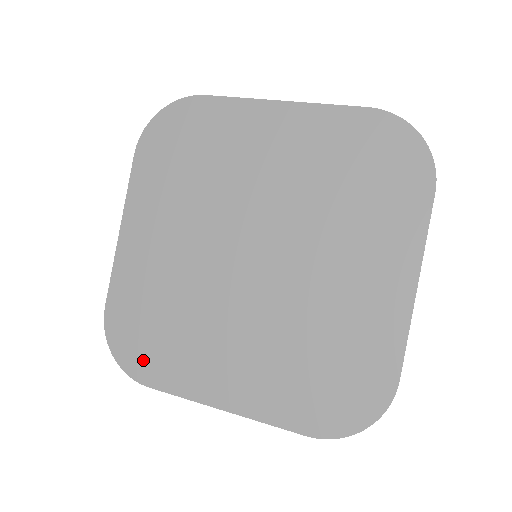
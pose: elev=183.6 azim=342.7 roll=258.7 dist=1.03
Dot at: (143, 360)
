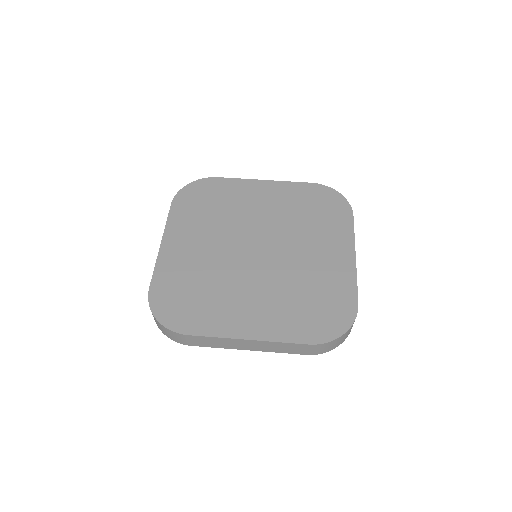
Dot at: (182, 318)
